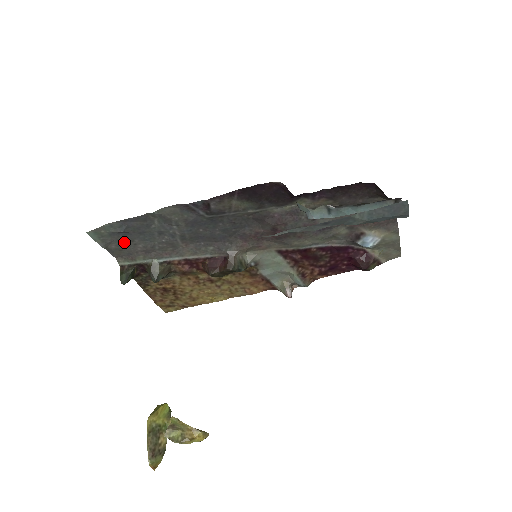
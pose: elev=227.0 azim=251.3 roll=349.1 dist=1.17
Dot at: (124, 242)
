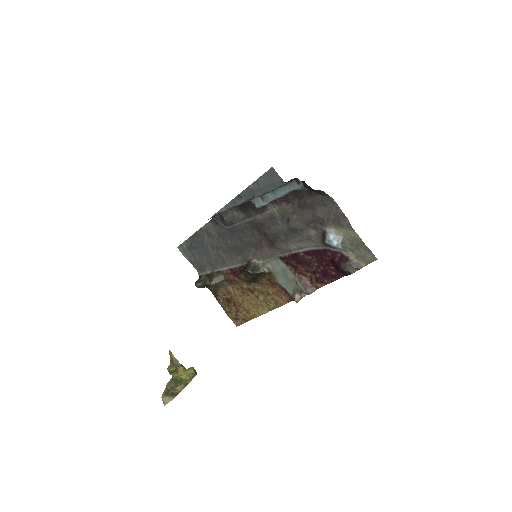
Dot at: (197, 255)
